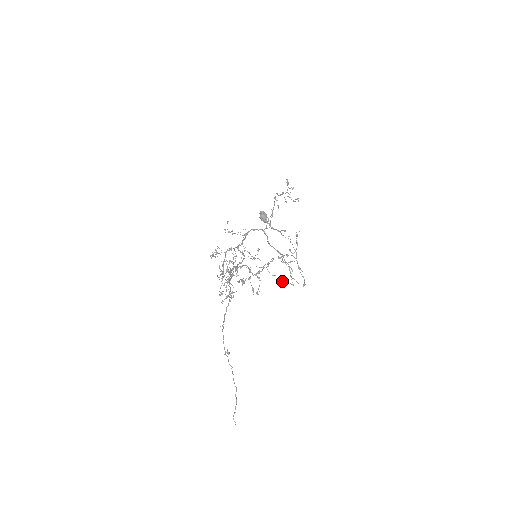
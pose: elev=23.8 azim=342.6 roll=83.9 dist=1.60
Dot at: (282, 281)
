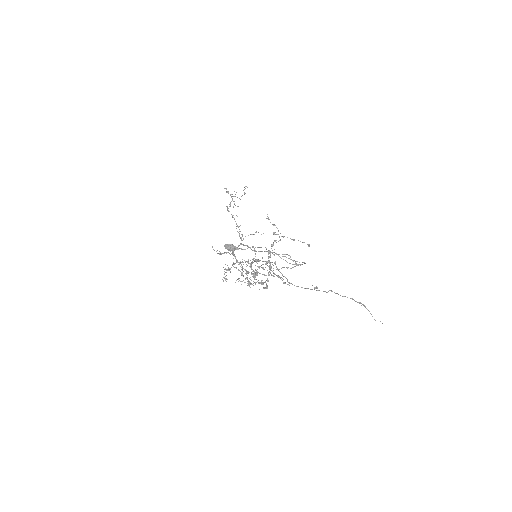
Dot at: (291, 268)
